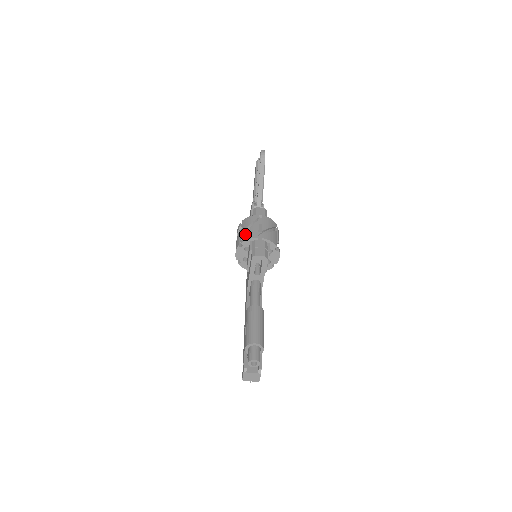
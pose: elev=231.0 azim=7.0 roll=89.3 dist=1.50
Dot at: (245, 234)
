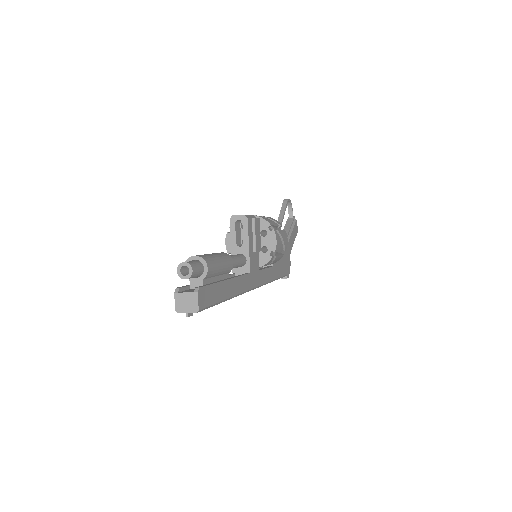
Dot at: occluded
